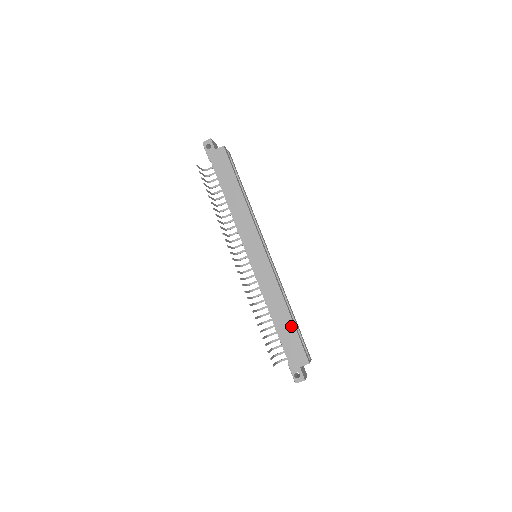
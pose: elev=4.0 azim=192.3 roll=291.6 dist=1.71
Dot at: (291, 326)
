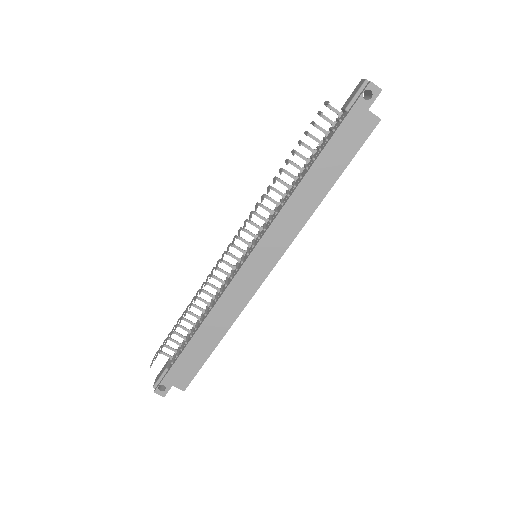
Dot at: (207, 352)
